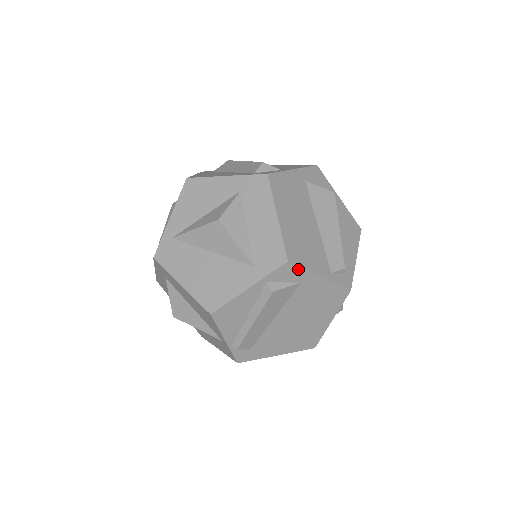
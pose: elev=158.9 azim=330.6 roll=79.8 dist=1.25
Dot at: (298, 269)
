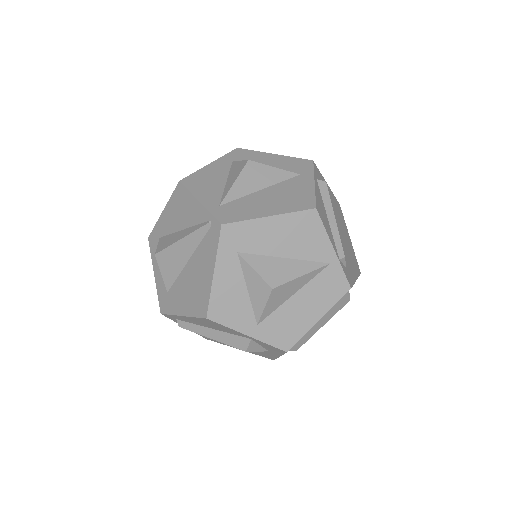
Dot at: (319, 171)
